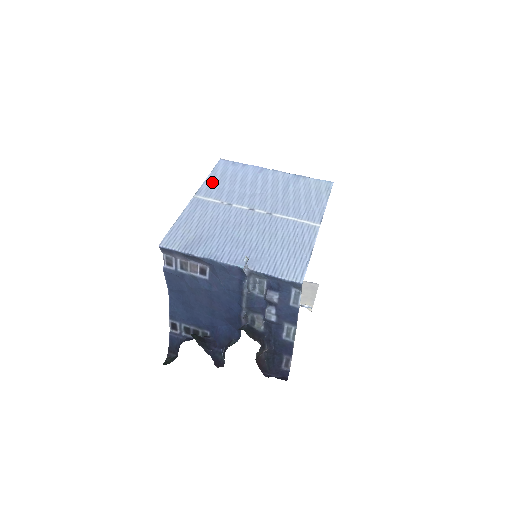
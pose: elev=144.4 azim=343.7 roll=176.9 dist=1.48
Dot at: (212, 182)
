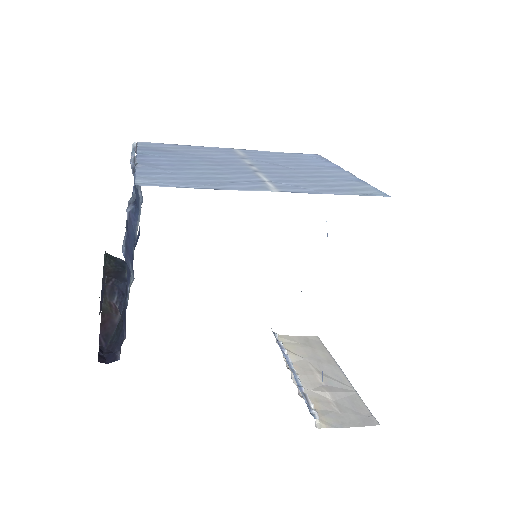
Dot at: (271, 153)
